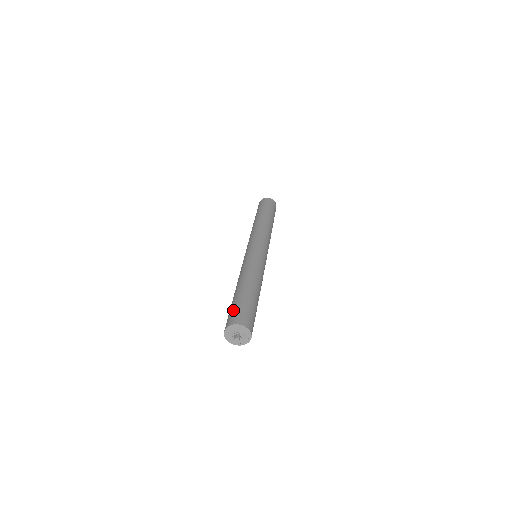
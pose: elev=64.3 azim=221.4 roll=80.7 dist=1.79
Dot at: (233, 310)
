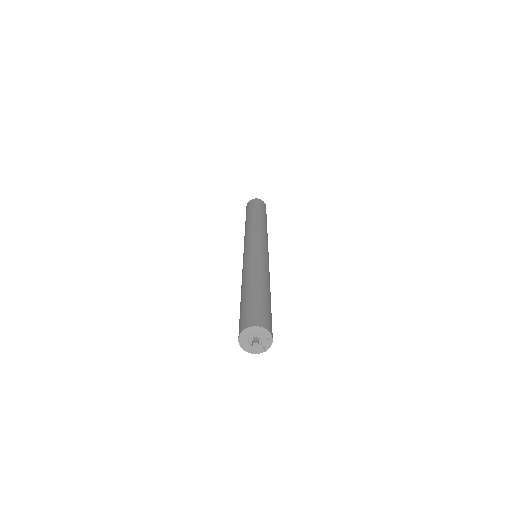
Dot at: (240, 317)
